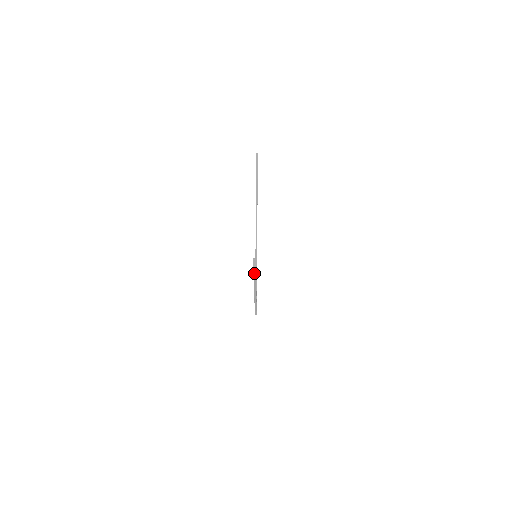
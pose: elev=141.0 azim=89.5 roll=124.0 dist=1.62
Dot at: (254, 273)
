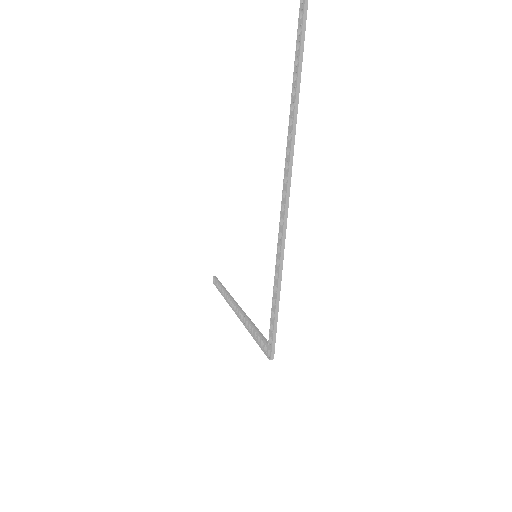
Dot at: (304, 24)
